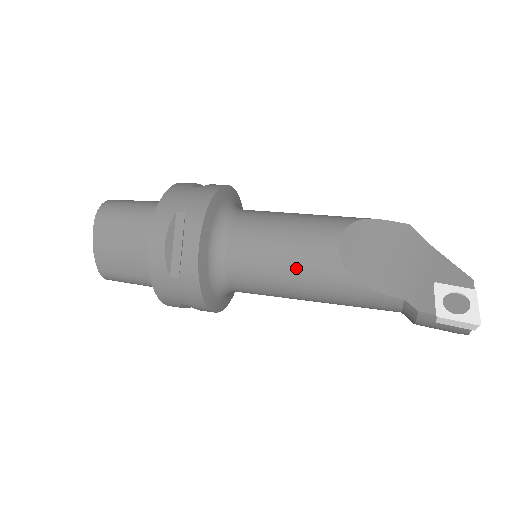
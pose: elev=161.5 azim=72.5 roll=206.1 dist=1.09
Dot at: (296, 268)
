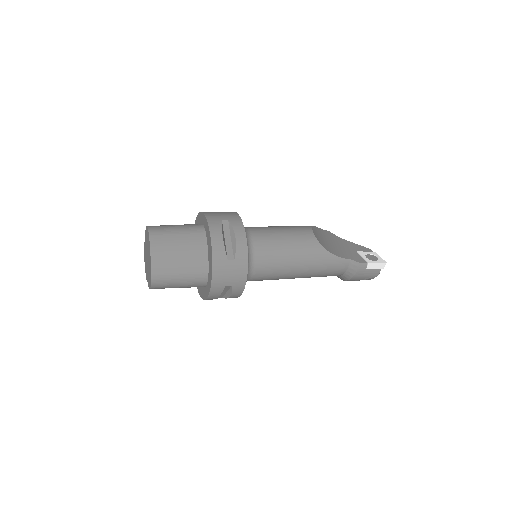
Dot at: (296, 249)
